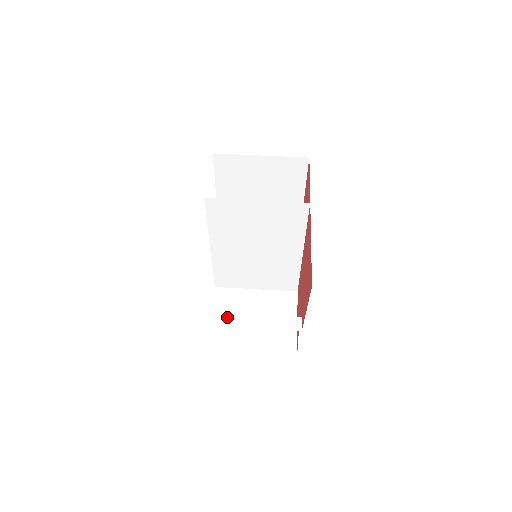
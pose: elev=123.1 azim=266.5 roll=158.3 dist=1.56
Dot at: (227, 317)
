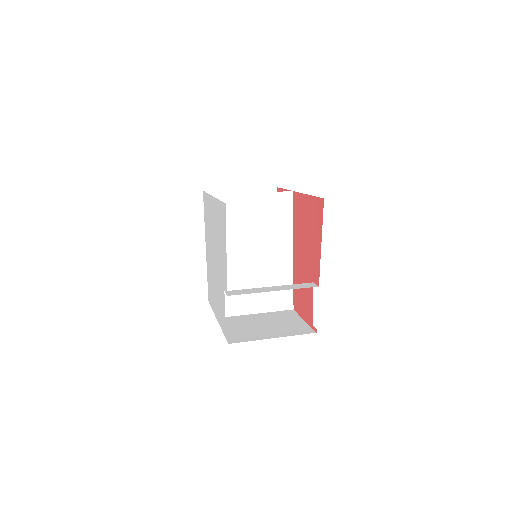
Dot at: (248, 290)
